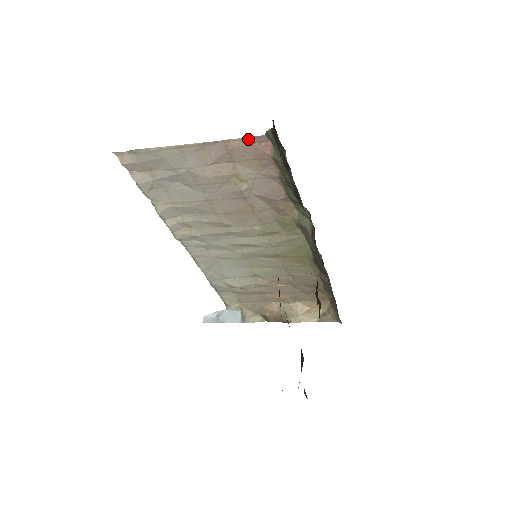
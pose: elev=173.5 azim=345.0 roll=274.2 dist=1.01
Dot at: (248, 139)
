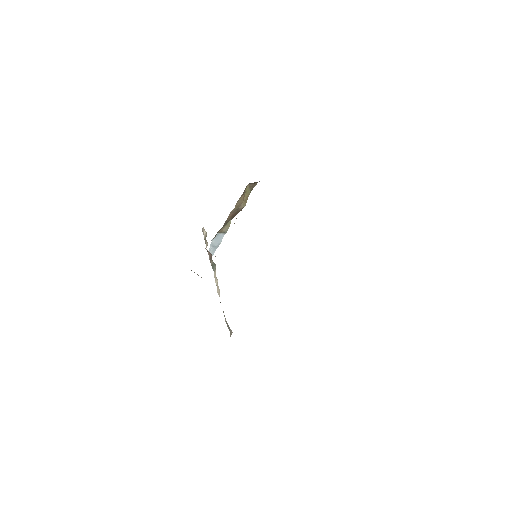
Dot at: occluded
